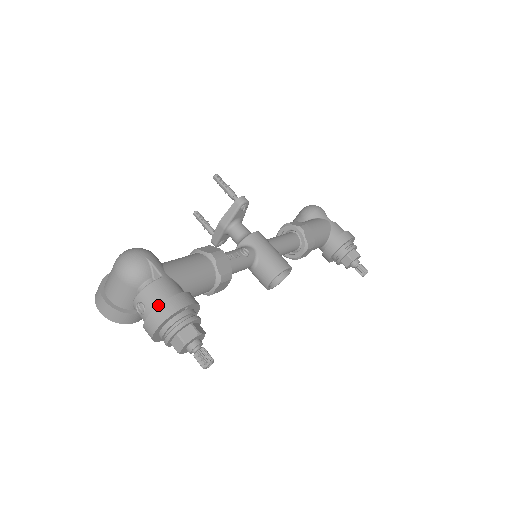
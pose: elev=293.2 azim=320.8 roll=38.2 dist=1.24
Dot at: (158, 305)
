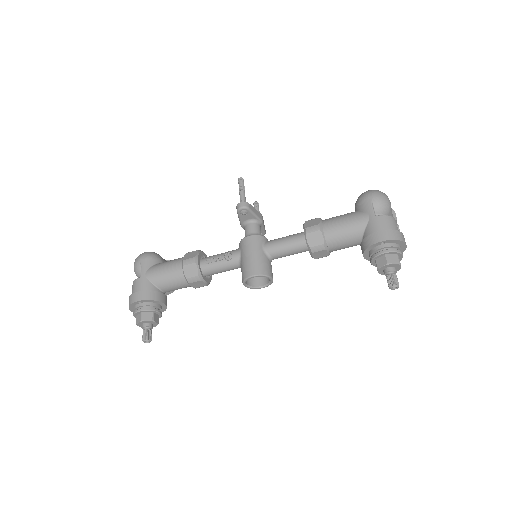
Dot at: occluded
